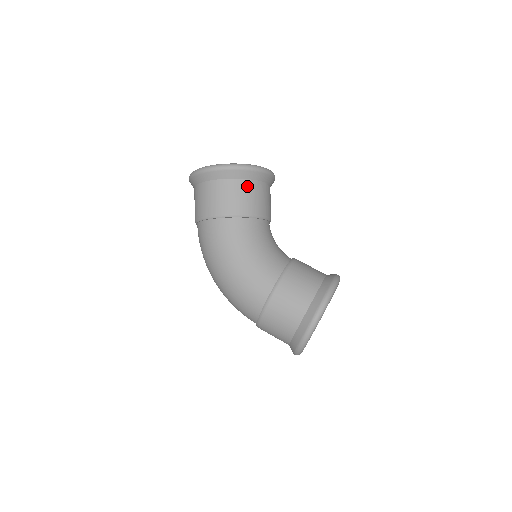
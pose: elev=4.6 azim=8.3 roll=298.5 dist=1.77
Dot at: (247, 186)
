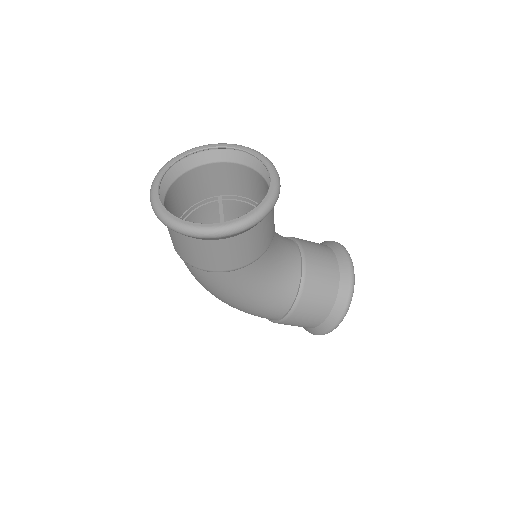
Dot at: (252, 235)
